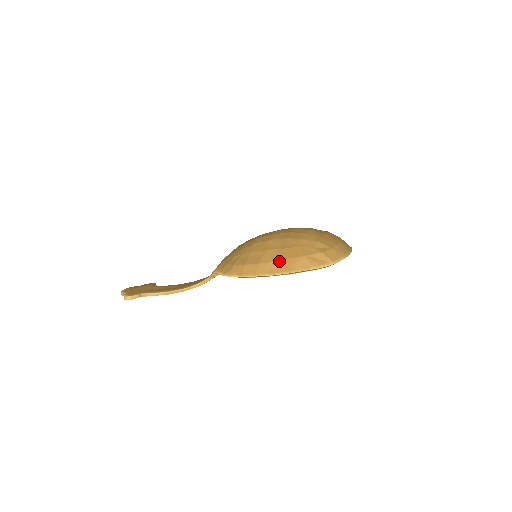
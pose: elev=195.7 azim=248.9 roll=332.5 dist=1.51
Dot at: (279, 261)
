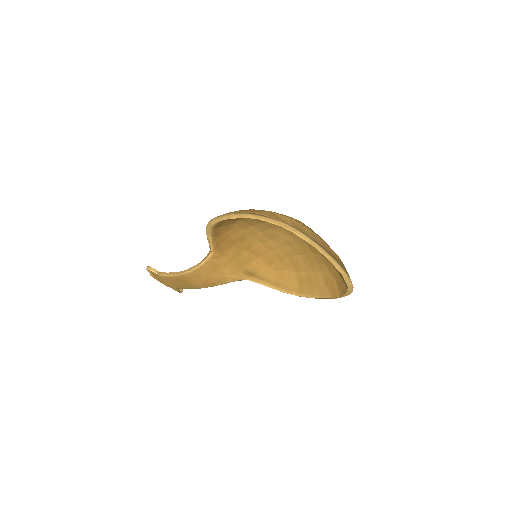
Dot at: occluded
